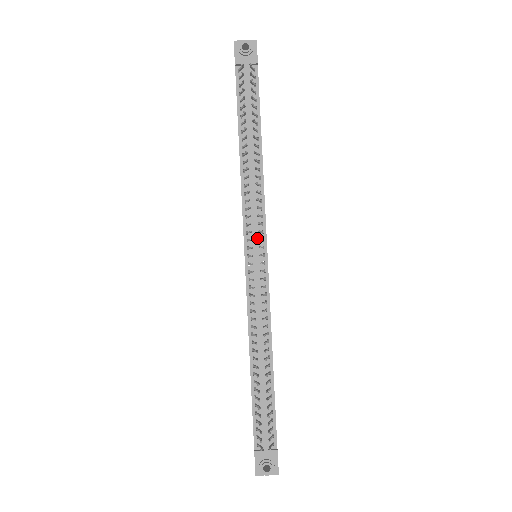
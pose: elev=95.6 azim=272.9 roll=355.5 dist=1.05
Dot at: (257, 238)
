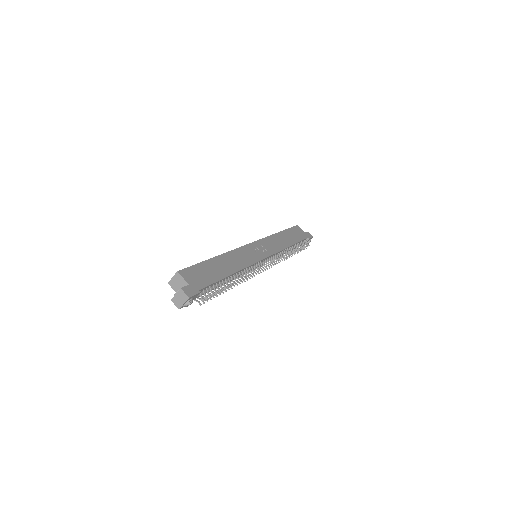
Dot at: (258, 264)
